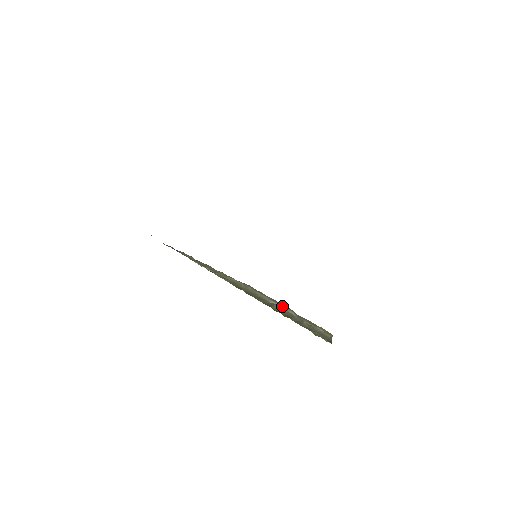
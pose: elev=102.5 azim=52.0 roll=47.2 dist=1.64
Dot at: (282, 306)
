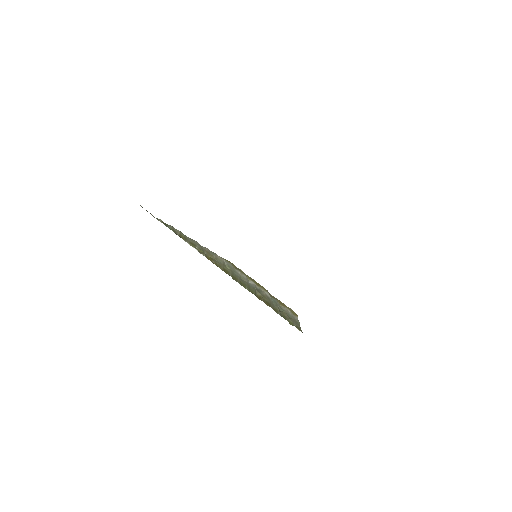
Dot at: (259, 286)
